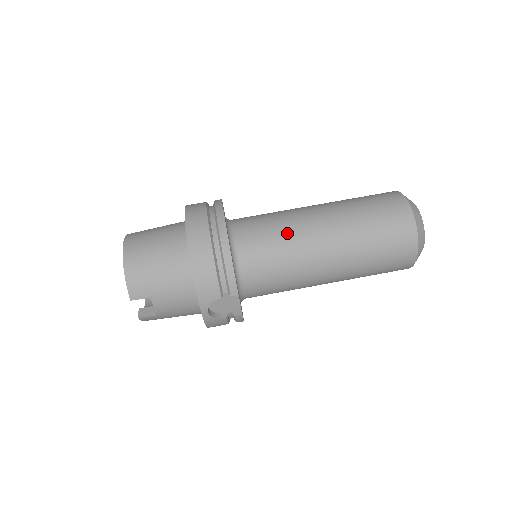
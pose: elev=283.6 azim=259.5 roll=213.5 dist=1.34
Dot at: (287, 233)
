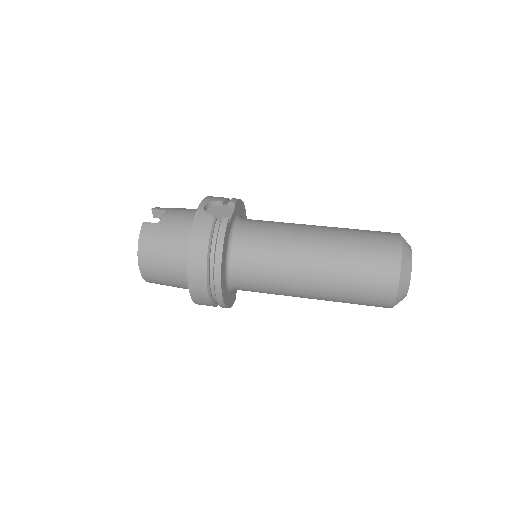
Dot at: occluded
